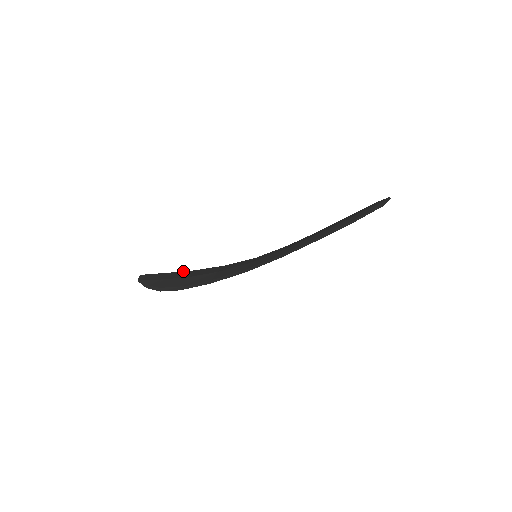
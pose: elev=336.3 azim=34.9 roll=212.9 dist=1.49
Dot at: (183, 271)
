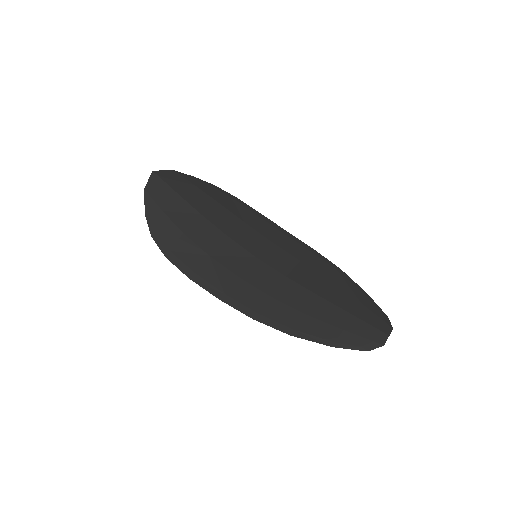
Dot at: (191, 206)
